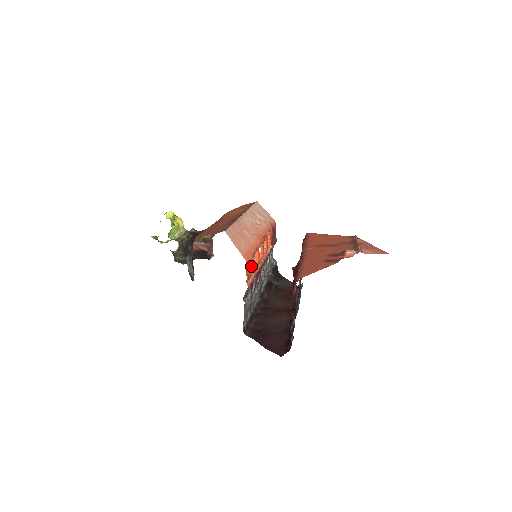
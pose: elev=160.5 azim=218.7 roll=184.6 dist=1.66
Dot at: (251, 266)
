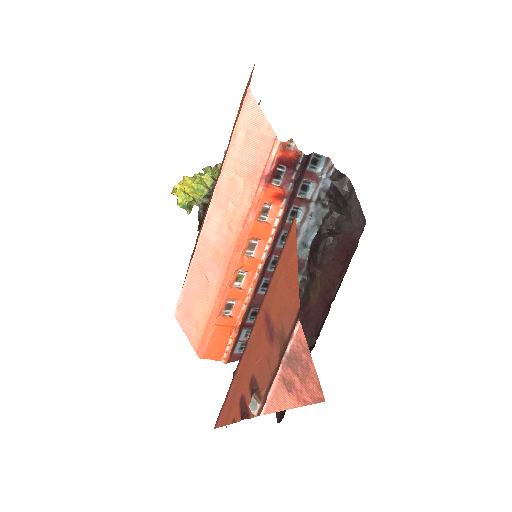
Dot at: (221, 335)
